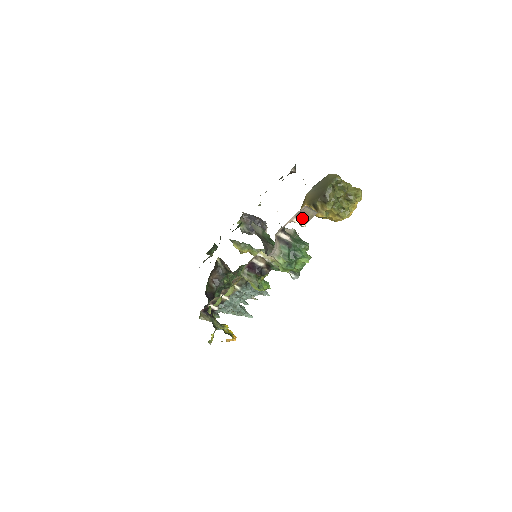
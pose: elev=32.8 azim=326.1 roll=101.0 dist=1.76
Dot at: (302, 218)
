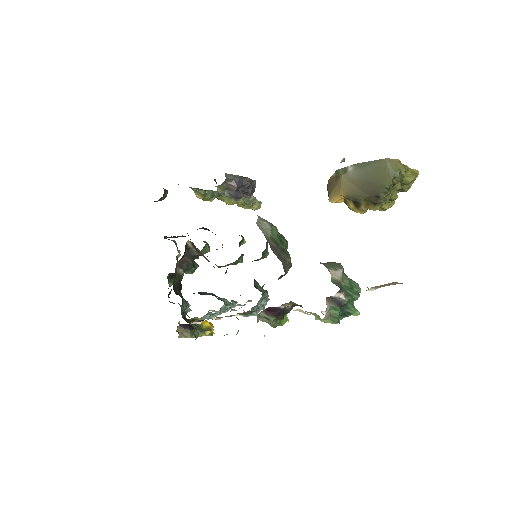
Dot at: (377, 287)
